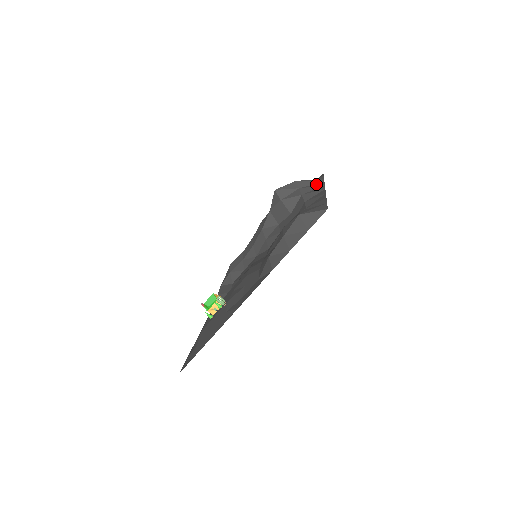
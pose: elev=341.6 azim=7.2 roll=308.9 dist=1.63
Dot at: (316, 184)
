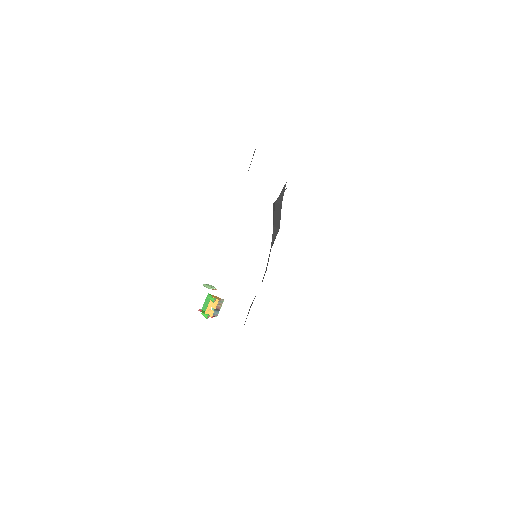
Dot at: occluded
